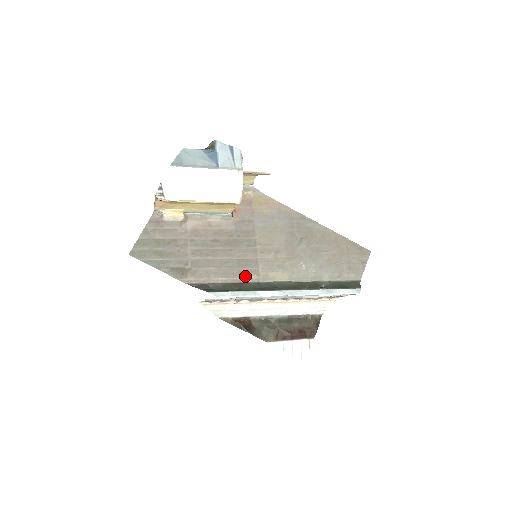
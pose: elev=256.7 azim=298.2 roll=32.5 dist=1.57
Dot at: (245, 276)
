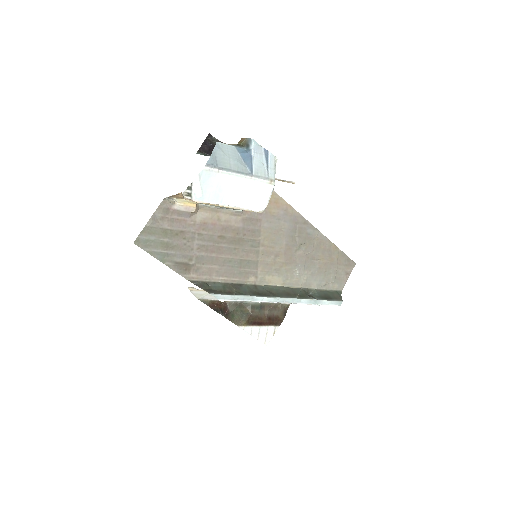
Dot at: (244, 277)
